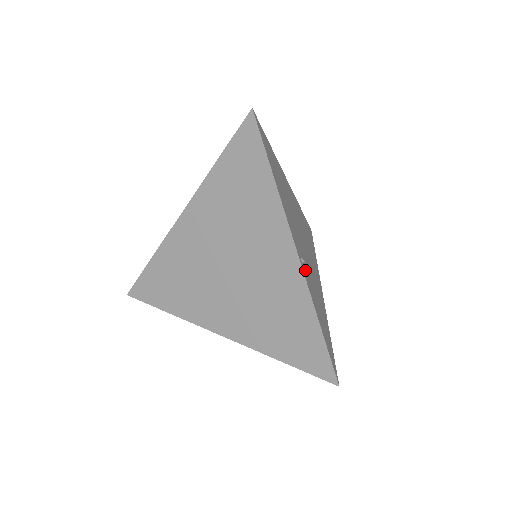
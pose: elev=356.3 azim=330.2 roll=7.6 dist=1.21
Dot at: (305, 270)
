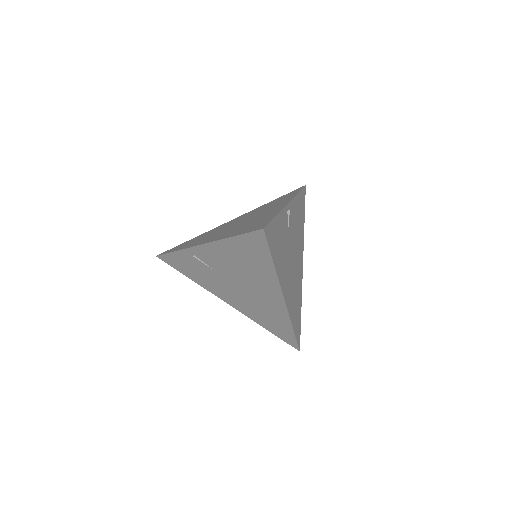
Dot at: (286, 219)
